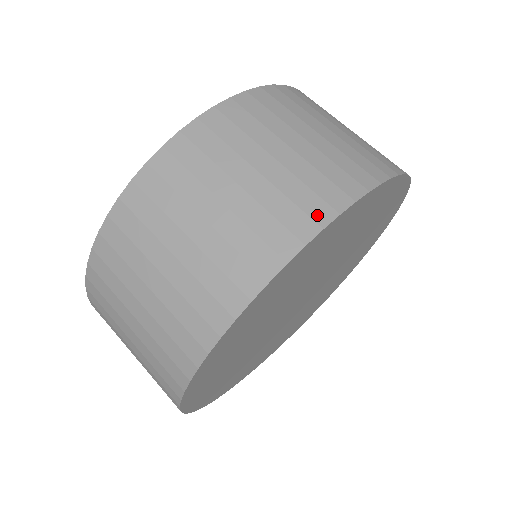
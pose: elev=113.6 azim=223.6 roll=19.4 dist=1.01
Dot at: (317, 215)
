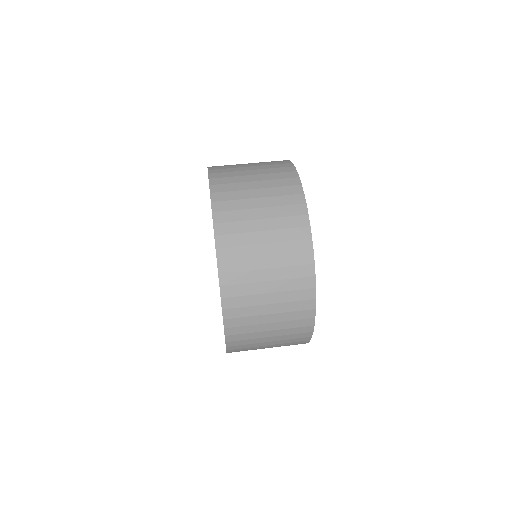
Dot at: (300, 212)
